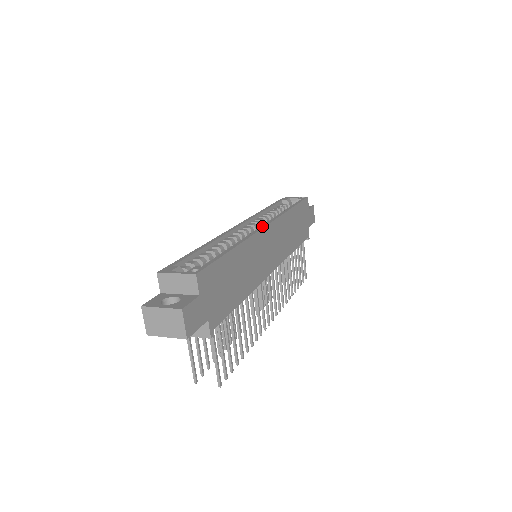
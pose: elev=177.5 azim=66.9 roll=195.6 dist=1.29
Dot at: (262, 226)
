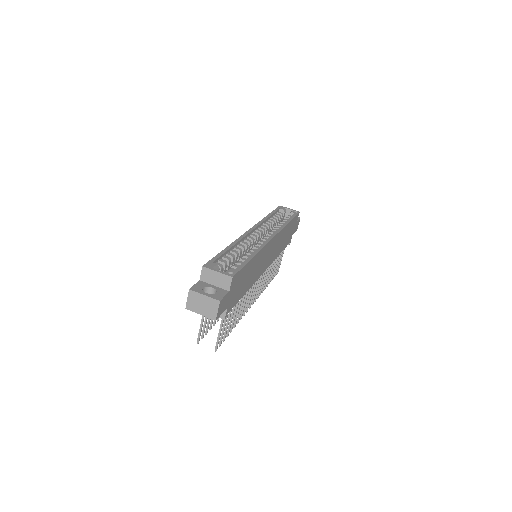
Dot at: (270, 238)
